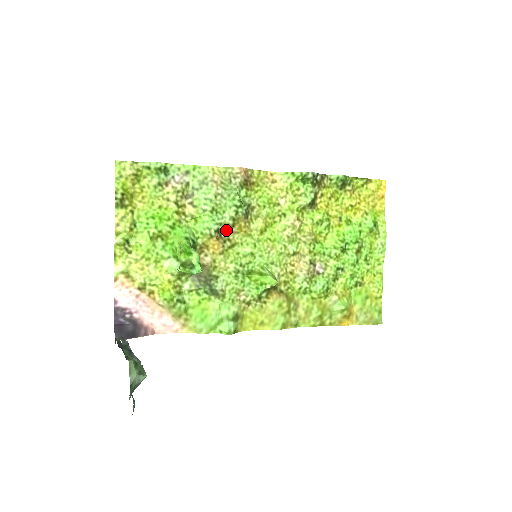
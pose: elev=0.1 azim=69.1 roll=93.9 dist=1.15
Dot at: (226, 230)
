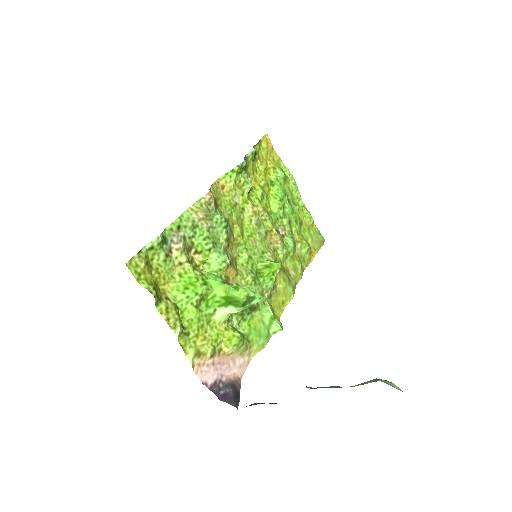
Dot at: (228, 253)
